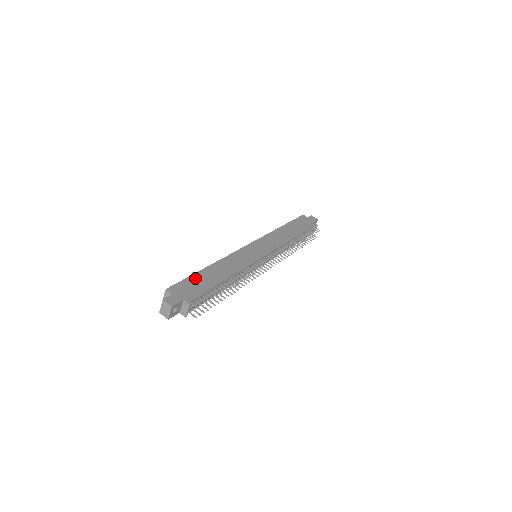
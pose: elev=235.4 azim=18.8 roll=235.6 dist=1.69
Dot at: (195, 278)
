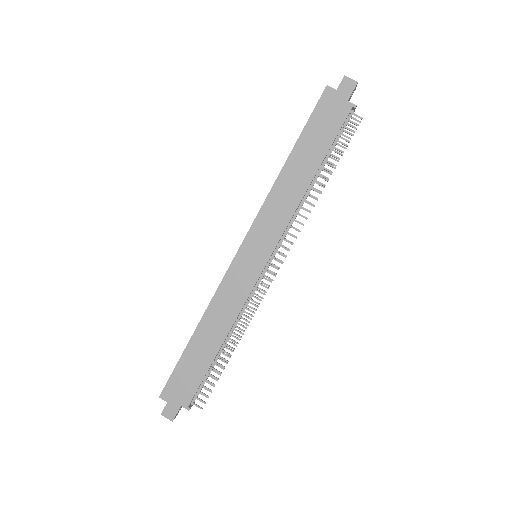
Dot at: (184, 363)
